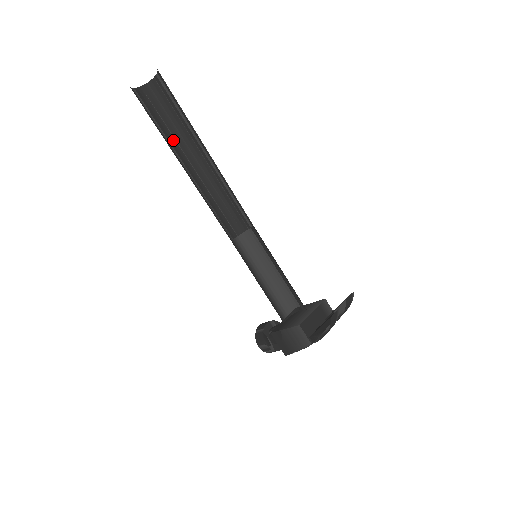
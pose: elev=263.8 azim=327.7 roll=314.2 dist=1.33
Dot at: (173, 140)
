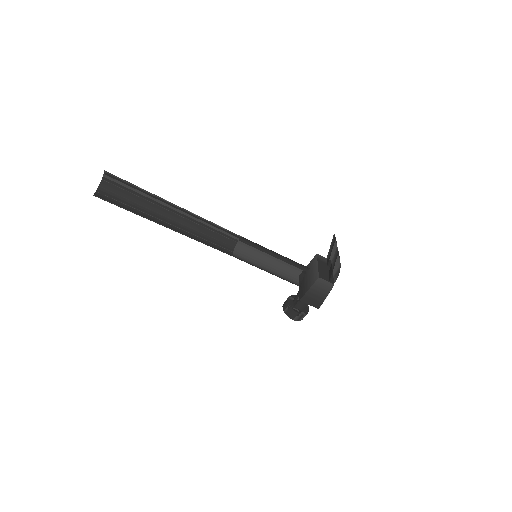
Dot at: (145, 215)
